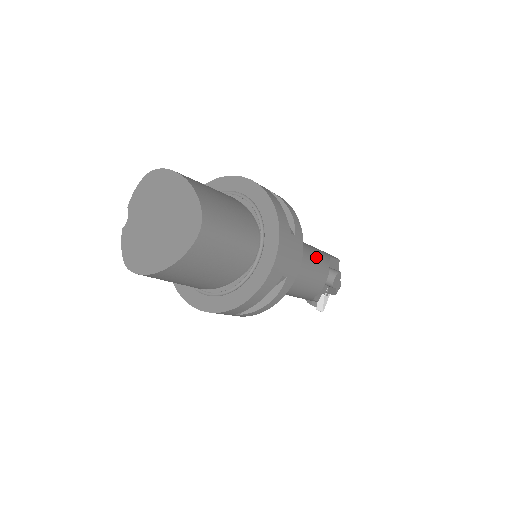
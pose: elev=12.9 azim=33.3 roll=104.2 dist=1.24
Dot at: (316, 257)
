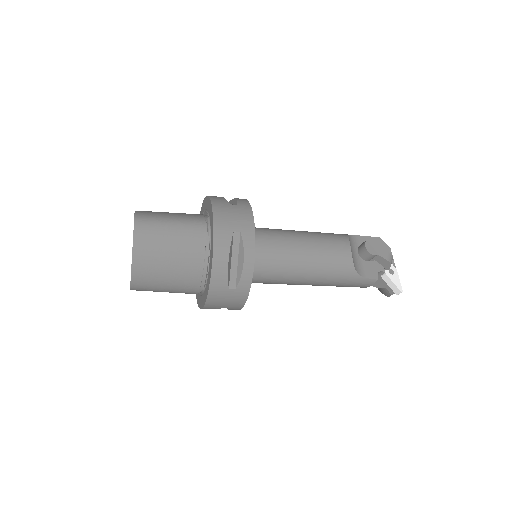
Dot at: (322, 234)
